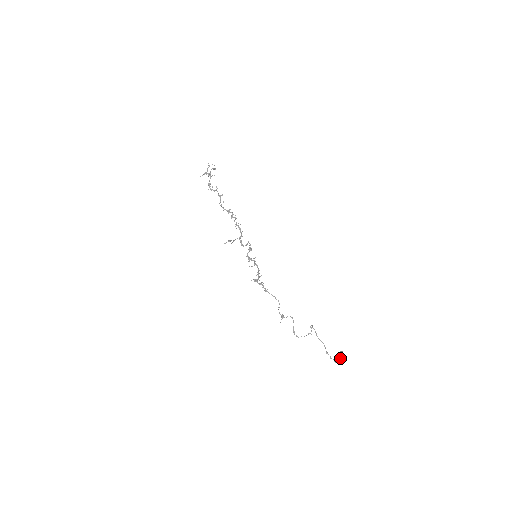
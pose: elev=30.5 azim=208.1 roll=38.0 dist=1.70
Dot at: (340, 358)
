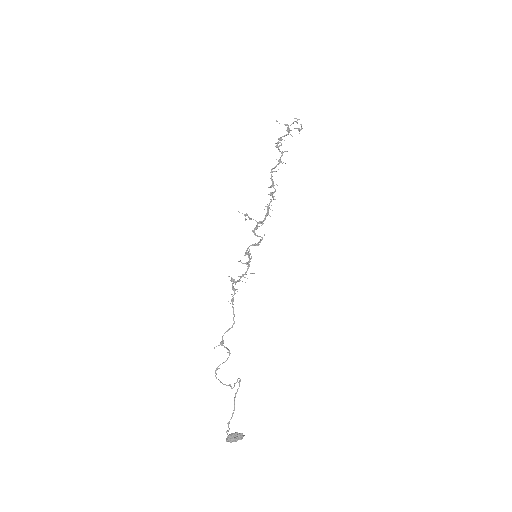
Dot at: (236, 440)
